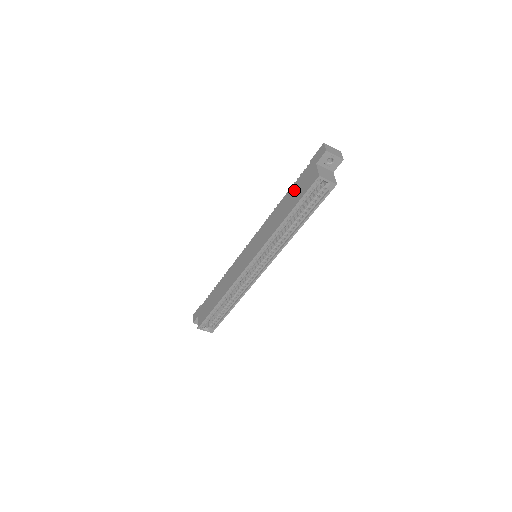
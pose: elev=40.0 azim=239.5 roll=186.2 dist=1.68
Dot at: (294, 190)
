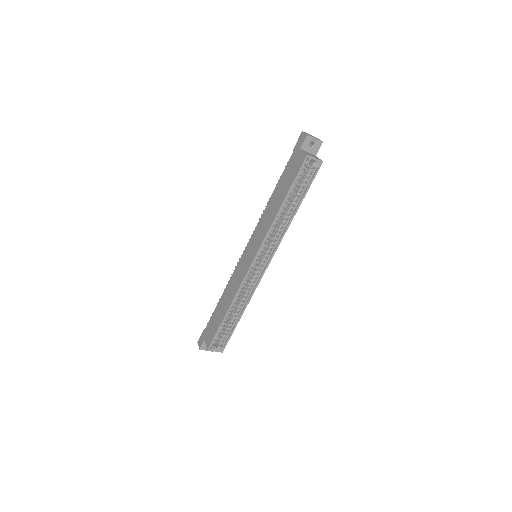
Dot at: (283, 179)
